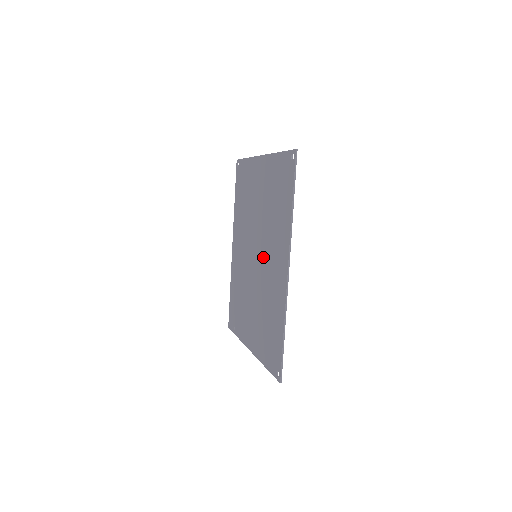
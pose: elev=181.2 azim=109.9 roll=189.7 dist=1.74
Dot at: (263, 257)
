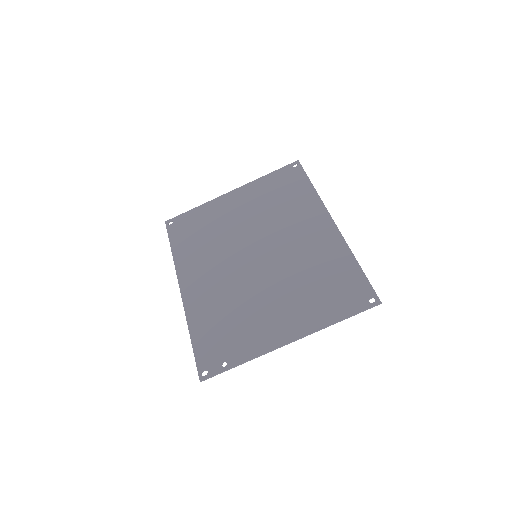
Dot at: (276, 244)
